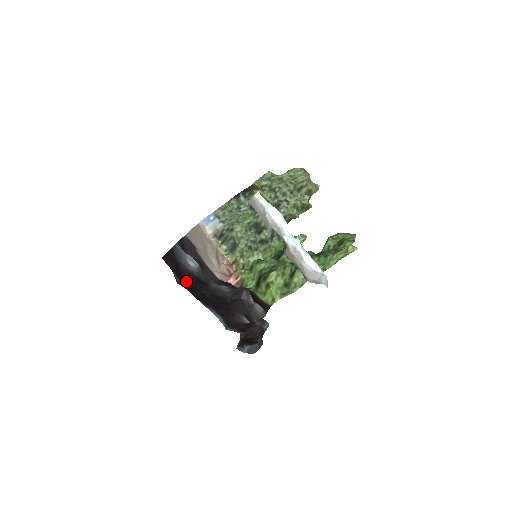
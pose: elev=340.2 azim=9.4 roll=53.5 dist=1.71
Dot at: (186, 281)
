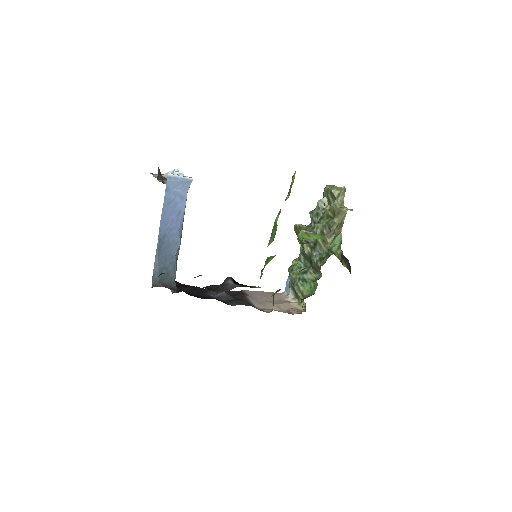
Dot at: occluded
